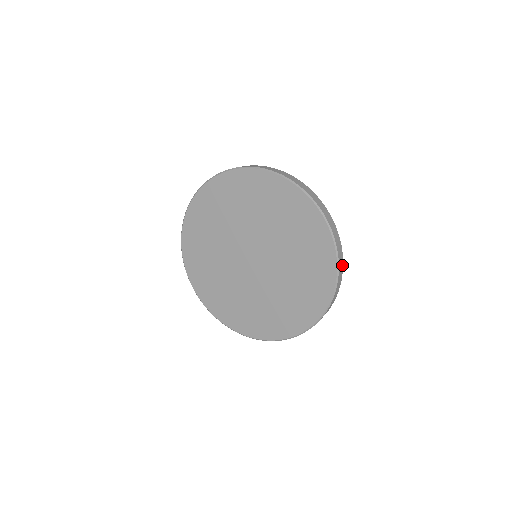
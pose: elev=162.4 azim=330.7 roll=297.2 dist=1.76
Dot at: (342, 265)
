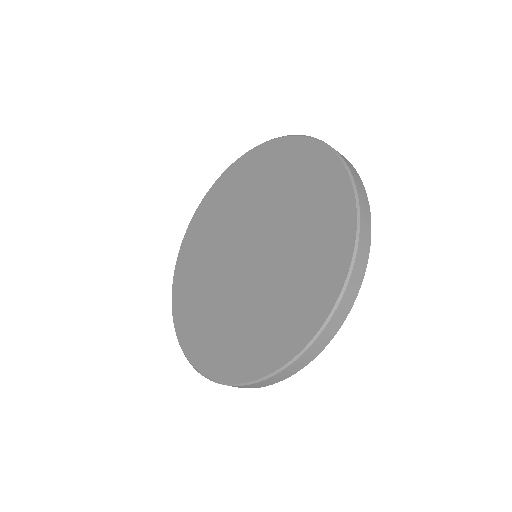
Dot at: (325, 344)
